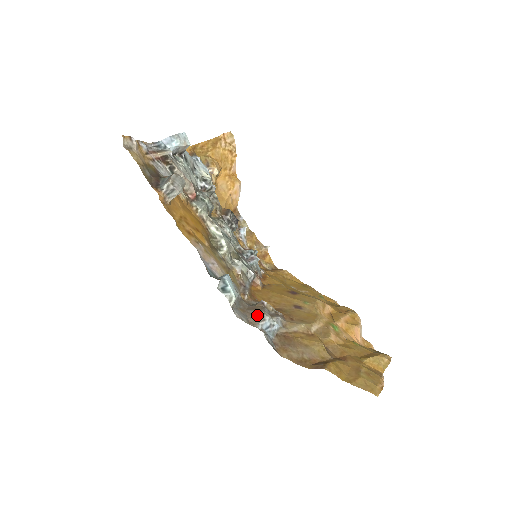
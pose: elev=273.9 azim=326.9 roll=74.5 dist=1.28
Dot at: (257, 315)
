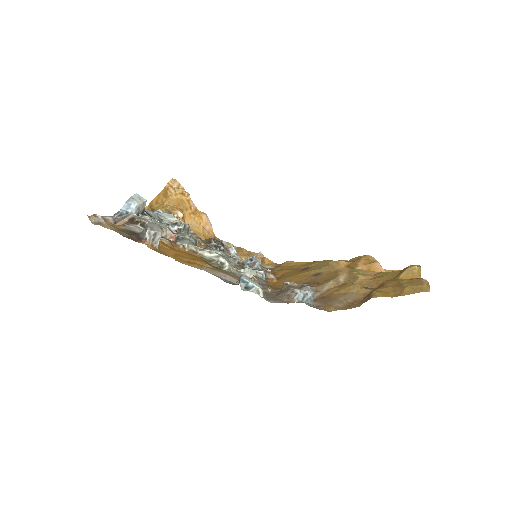
Dot at: (288, 294)
